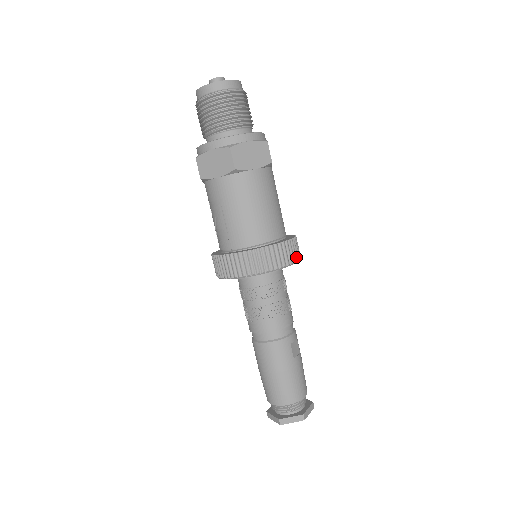
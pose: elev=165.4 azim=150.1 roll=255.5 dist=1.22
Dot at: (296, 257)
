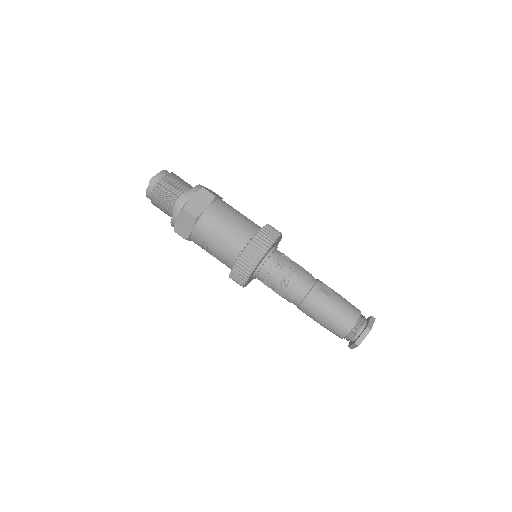
Dot at: (275, 235)
